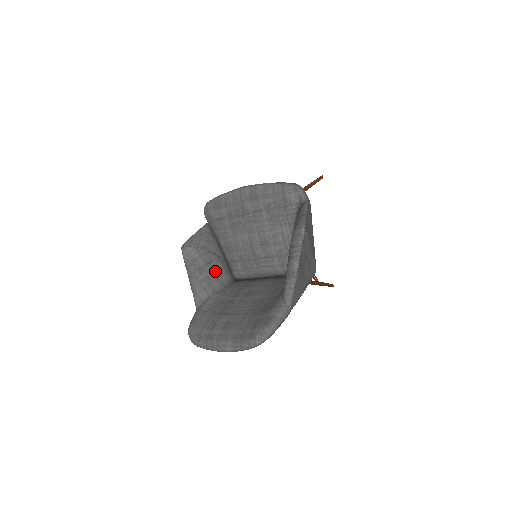
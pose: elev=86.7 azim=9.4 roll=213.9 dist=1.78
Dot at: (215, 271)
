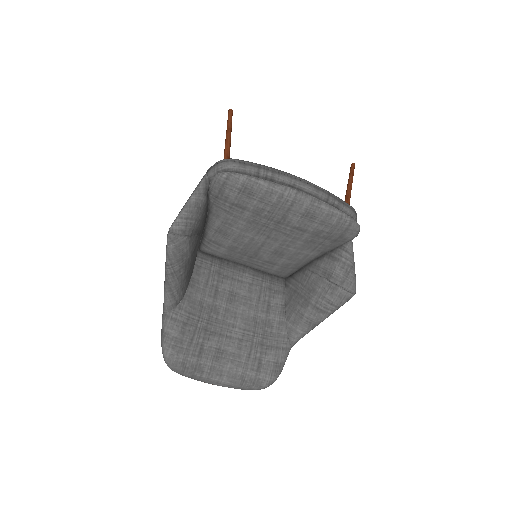
Dot at: (194, 257)
